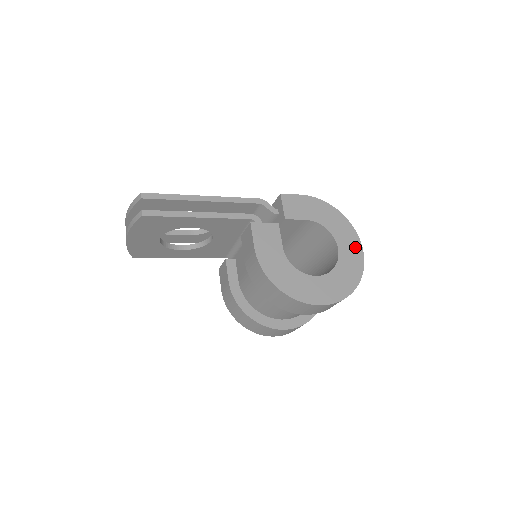
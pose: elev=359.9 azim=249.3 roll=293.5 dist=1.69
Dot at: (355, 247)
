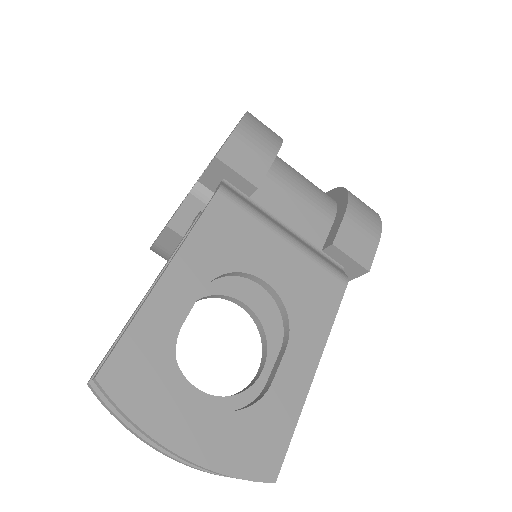
Dot at: occluded
